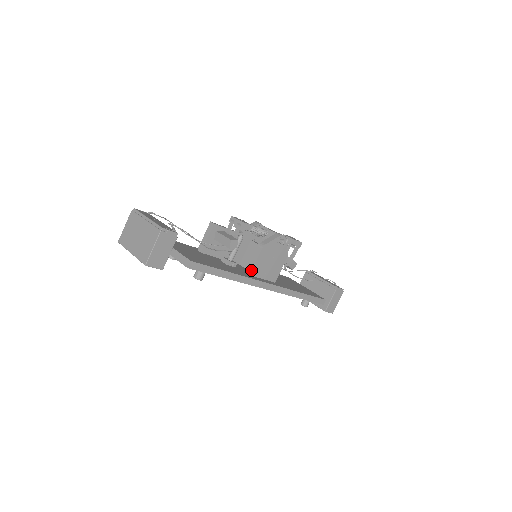
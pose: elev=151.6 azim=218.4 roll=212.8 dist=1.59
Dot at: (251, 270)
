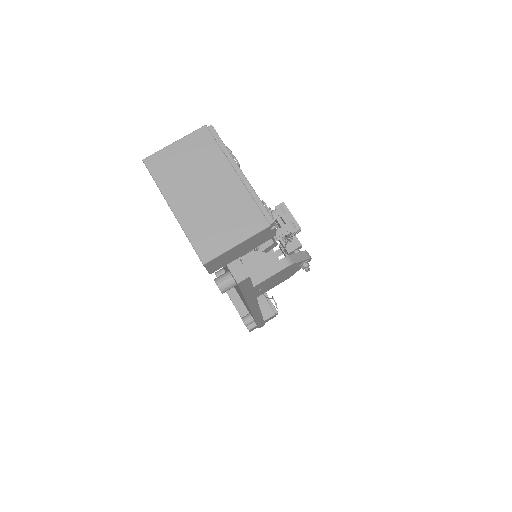
Dot at: (256, 284)
